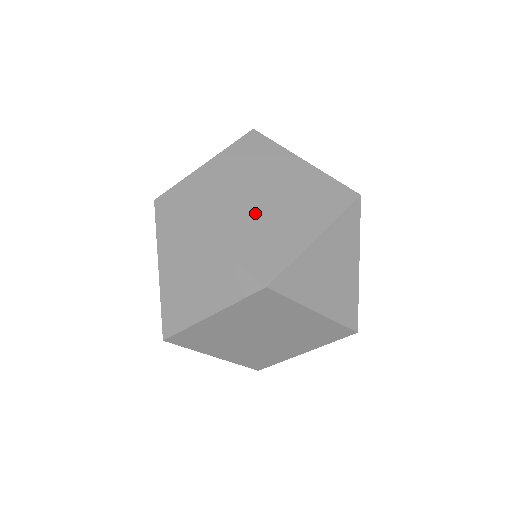
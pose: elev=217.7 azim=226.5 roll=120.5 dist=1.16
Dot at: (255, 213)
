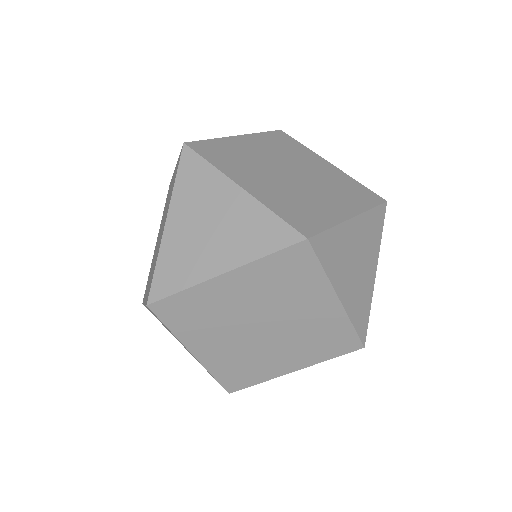
Dot at: (289, 183)
